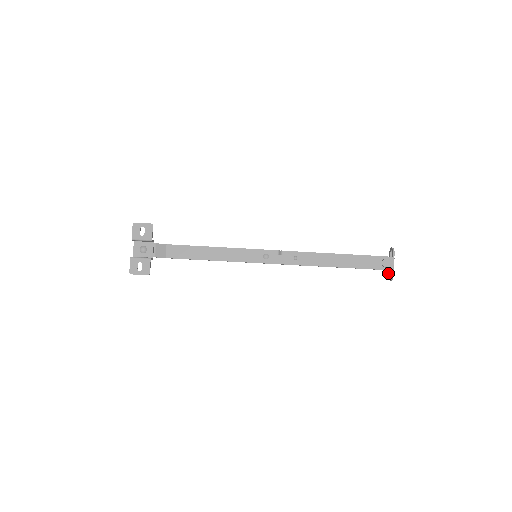
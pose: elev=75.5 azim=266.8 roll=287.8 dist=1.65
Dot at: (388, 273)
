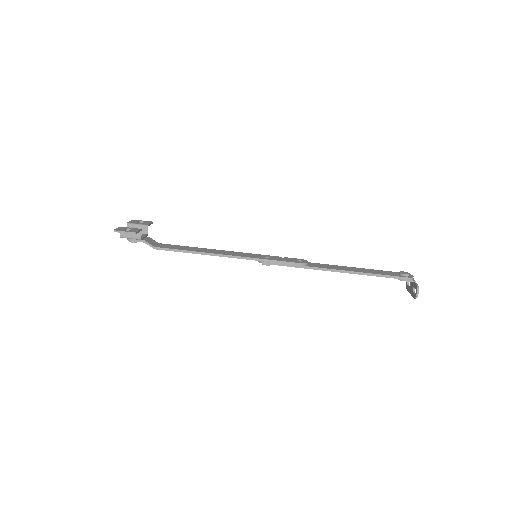
Dot at: occluded
